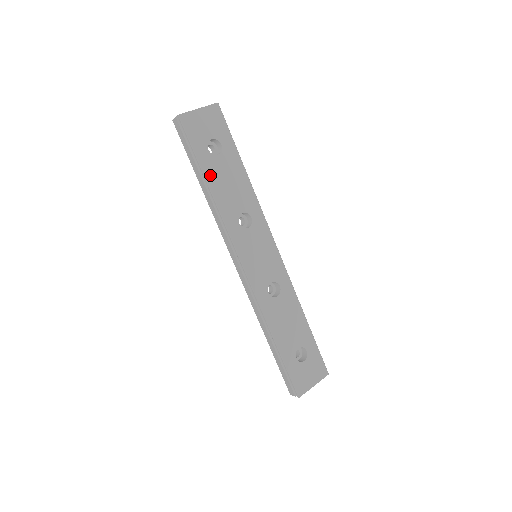
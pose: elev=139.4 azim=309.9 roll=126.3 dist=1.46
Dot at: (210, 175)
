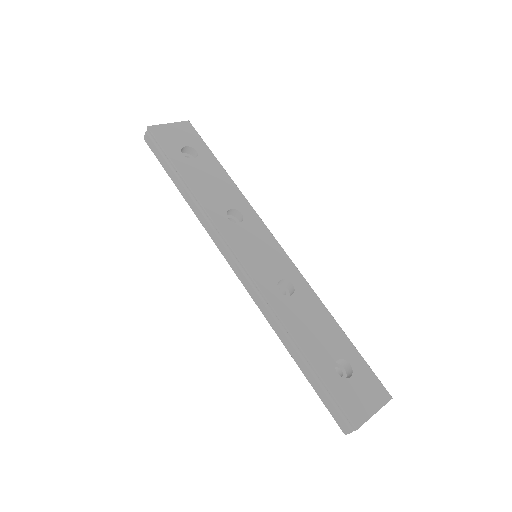
Dot at: (187, 174)
